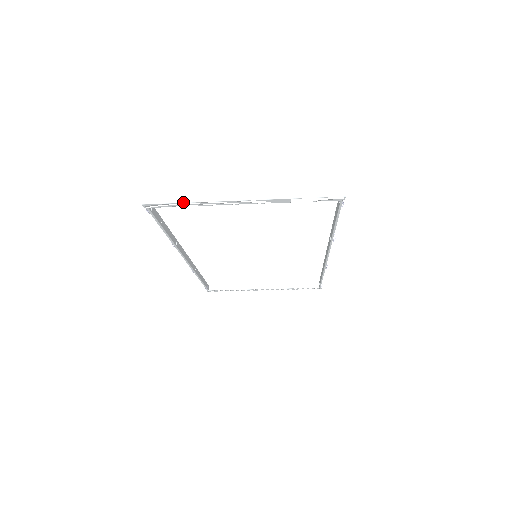
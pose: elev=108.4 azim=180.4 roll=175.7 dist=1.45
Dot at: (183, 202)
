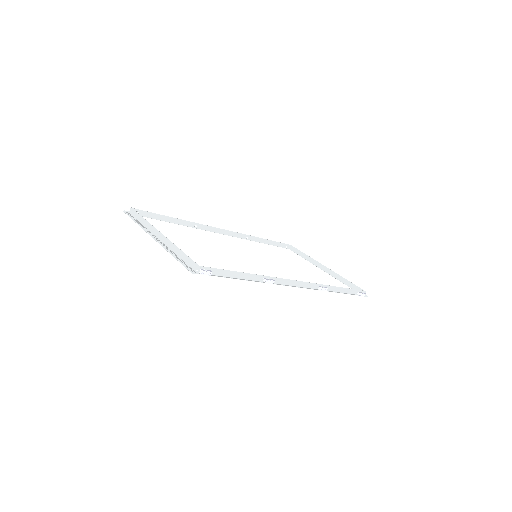
Dot at: (135, 222)
